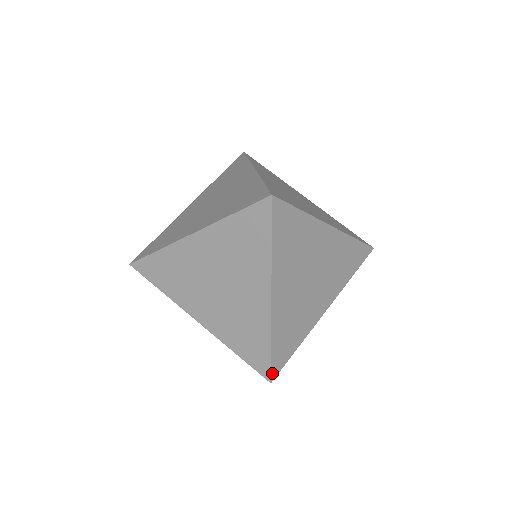
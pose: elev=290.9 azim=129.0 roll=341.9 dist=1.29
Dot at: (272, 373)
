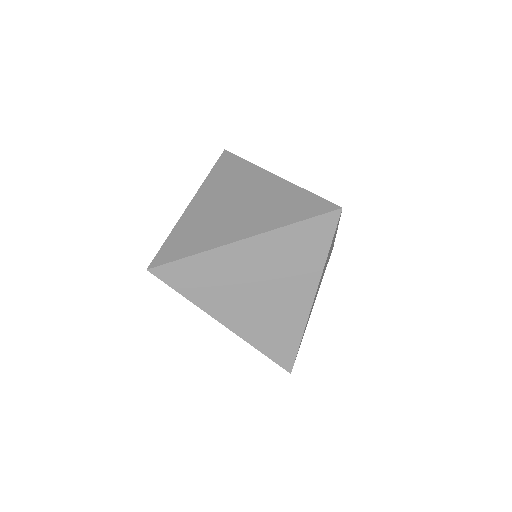
Dot at: (293, 365)
